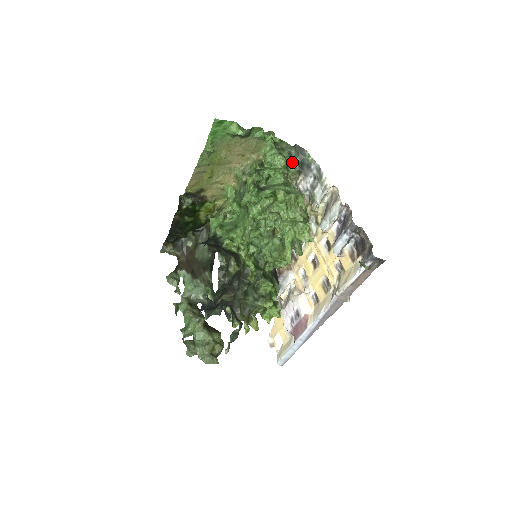
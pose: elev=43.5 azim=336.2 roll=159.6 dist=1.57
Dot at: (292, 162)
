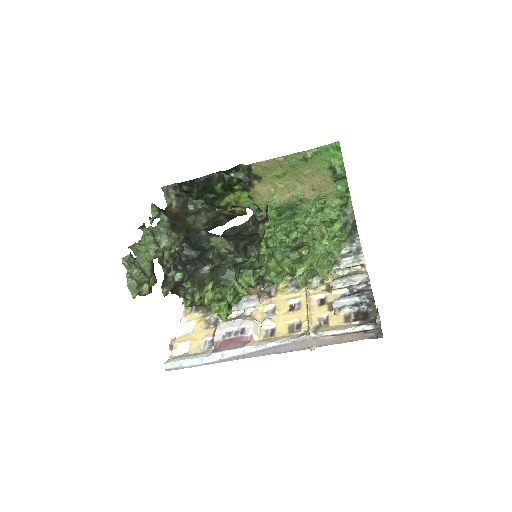
Dot at: (344, 227)
